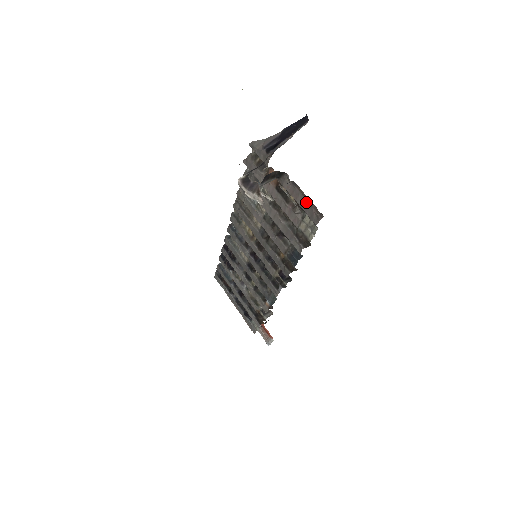
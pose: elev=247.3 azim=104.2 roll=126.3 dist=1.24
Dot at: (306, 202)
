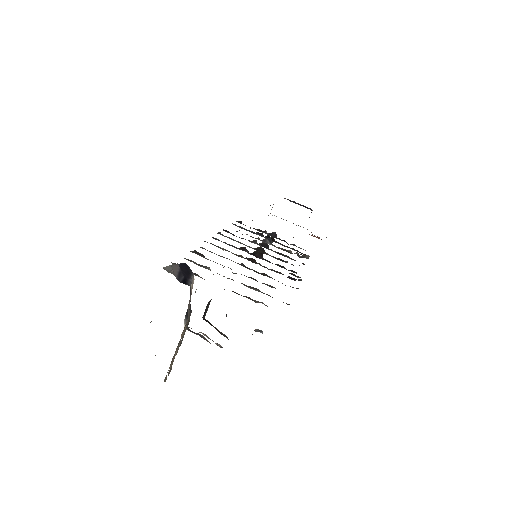
Dot at: occluded
